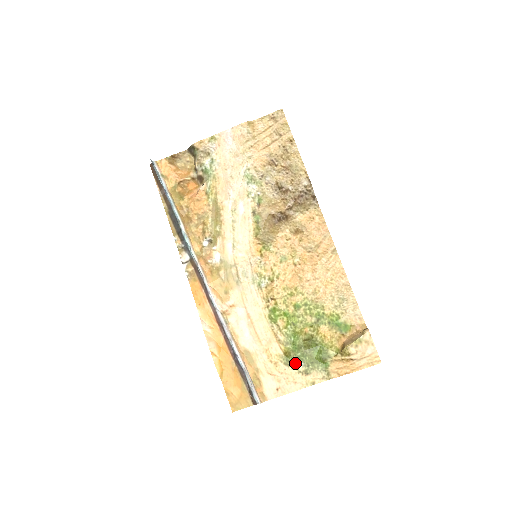
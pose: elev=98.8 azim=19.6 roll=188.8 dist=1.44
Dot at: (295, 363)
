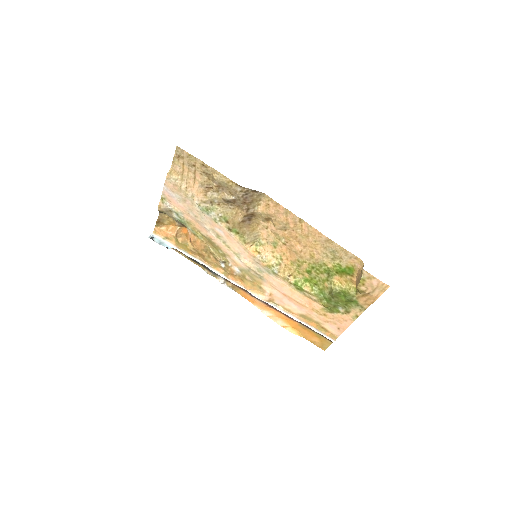
Dot at: (336, 309)
